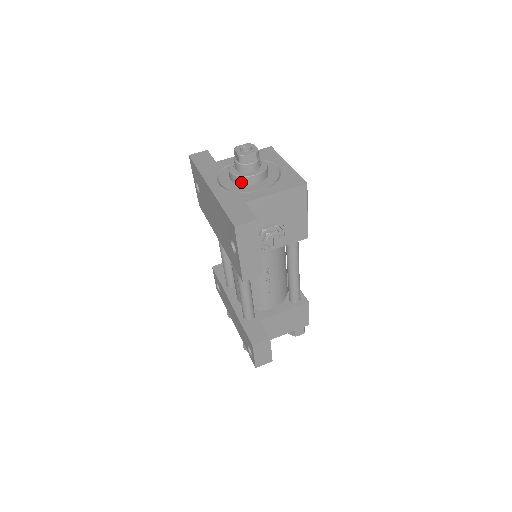
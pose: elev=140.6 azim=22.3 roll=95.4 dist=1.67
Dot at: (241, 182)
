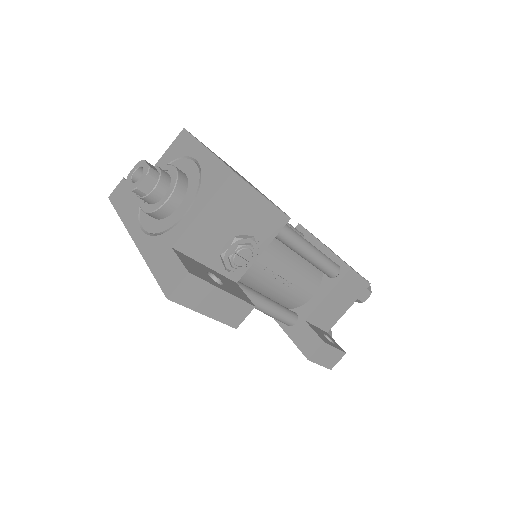
Dot at: (160, 216)
